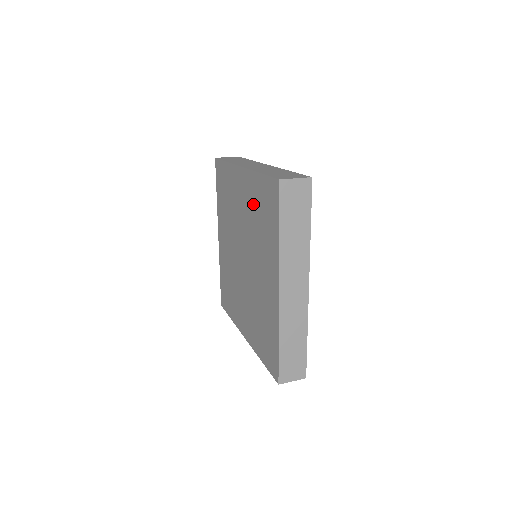
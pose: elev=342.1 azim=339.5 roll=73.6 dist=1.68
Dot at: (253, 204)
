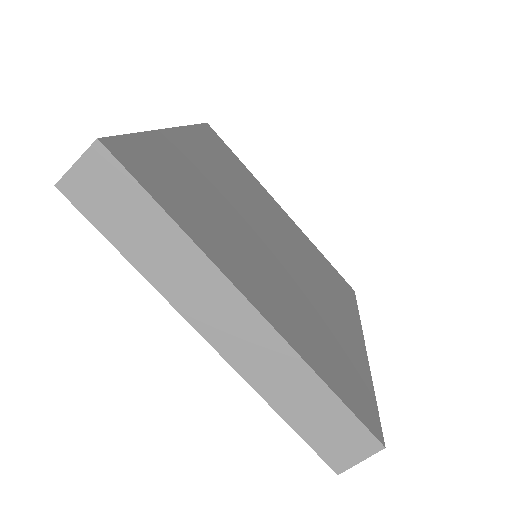
Dot at: occluded
